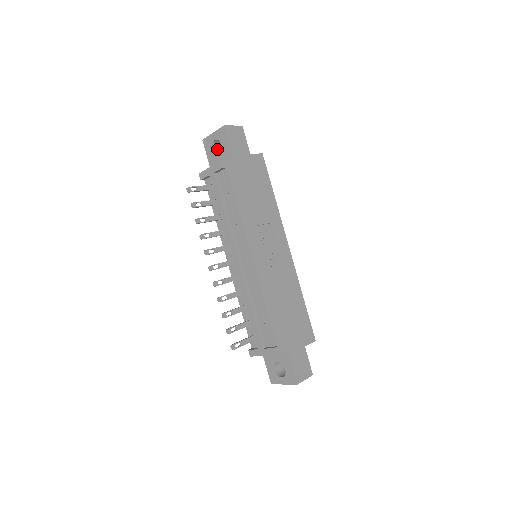
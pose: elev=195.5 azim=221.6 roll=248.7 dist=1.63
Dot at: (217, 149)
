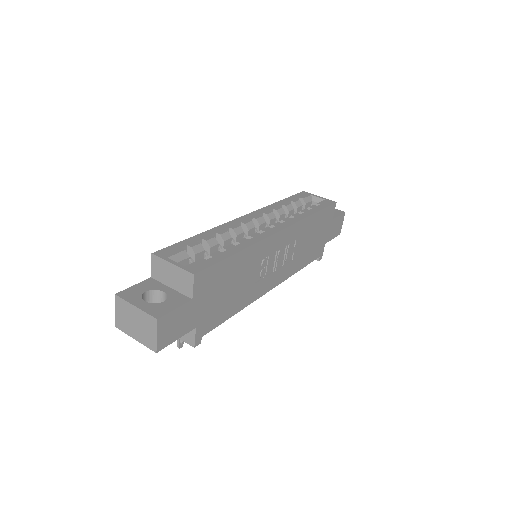
Dot at: occluded
